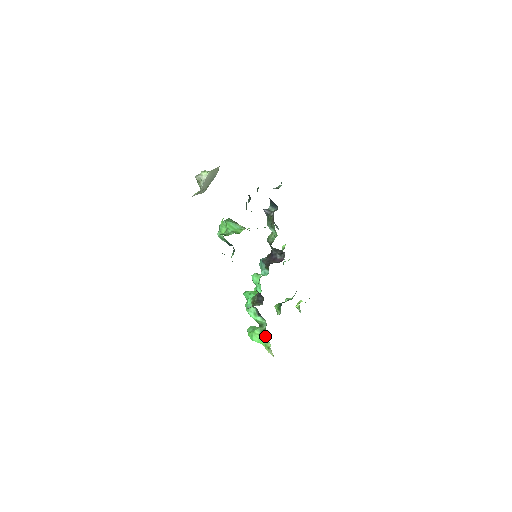
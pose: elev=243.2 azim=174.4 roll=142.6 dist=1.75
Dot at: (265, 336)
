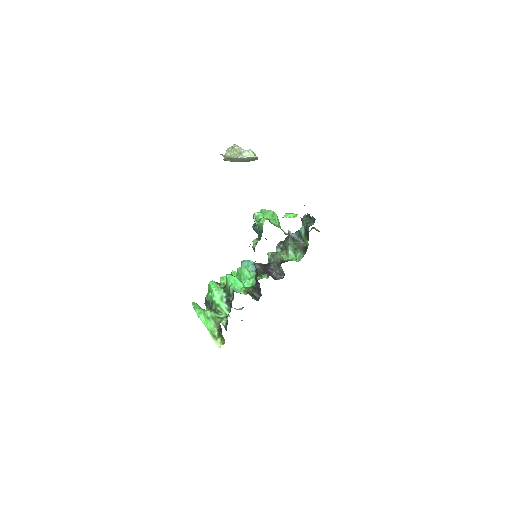
Dot at: (217, 324)
